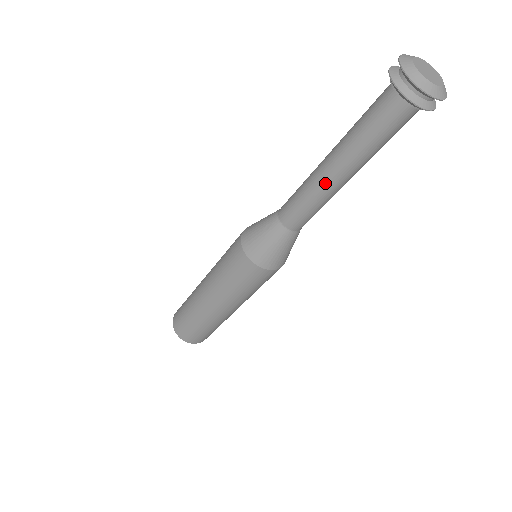
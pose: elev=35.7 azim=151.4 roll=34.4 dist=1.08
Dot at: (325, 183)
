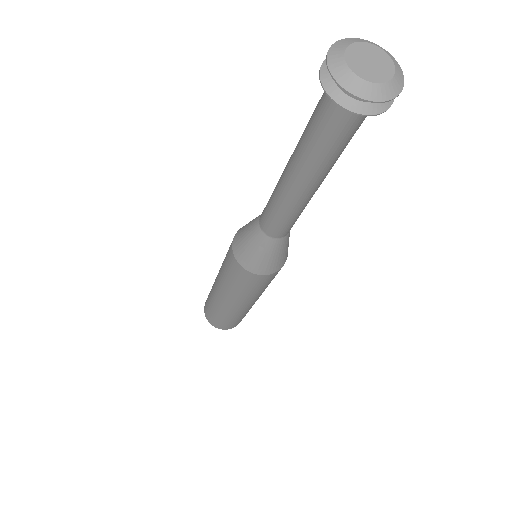
Dot at: (305, 199)
